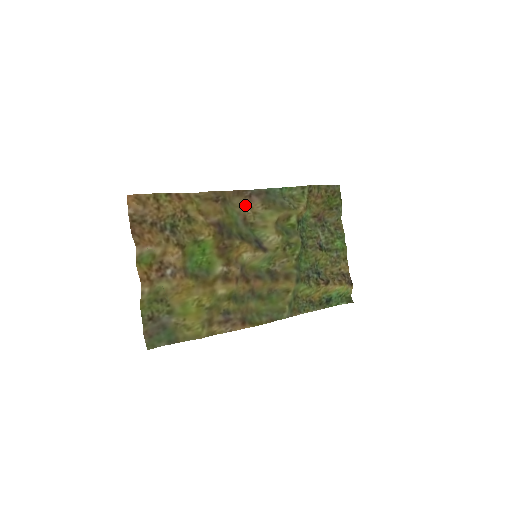
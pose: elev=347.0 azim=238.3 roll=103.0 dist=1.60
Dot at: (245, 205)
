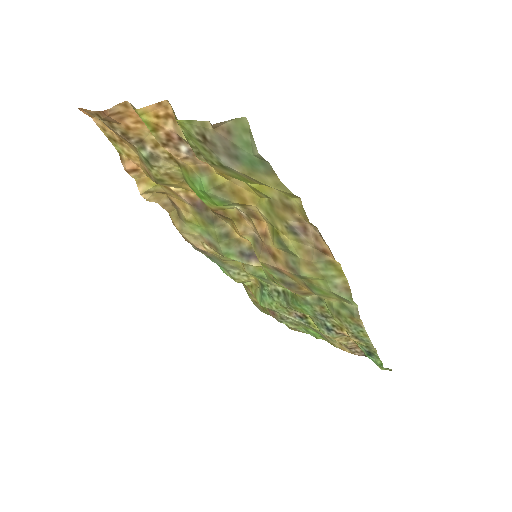
Dot at: (199, 243)
